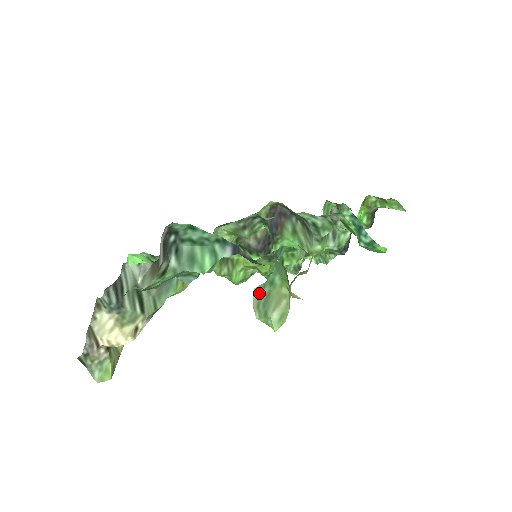
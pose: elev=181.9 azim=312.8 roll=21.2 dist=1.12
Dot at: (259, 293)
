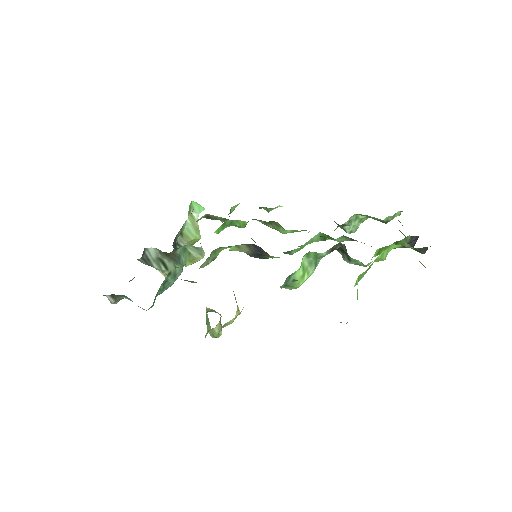
Dot at: (206, 313)
